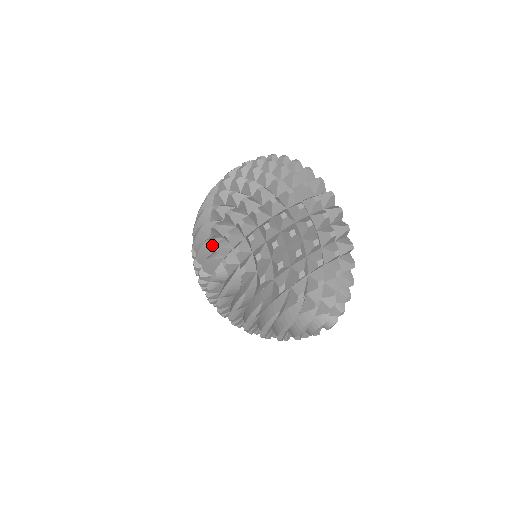
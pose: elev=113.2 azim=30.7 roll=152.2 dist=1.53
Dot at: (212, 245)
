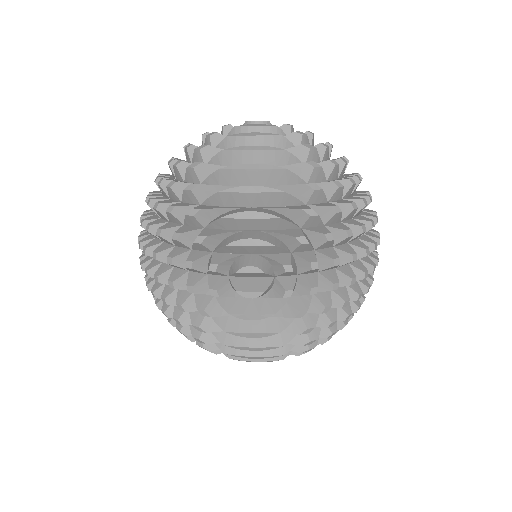
Dot at: (271, 251)
